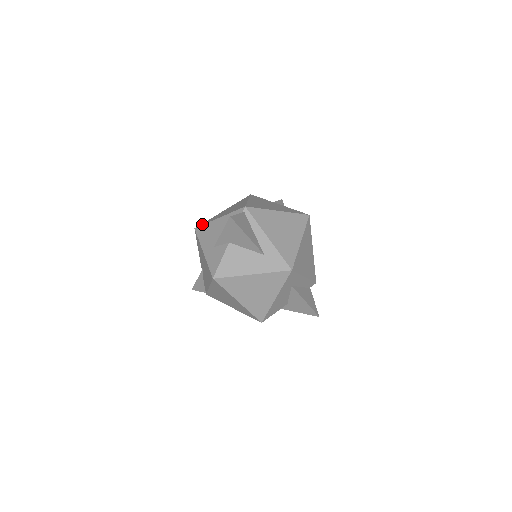
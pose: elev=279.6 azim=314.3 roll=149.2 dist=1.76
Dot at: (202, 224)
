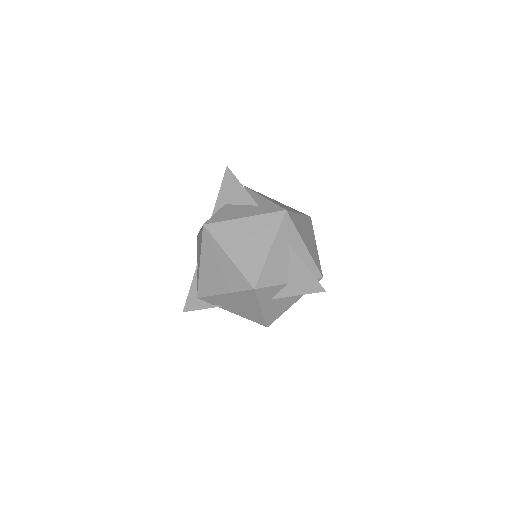
Dot at: occluded
